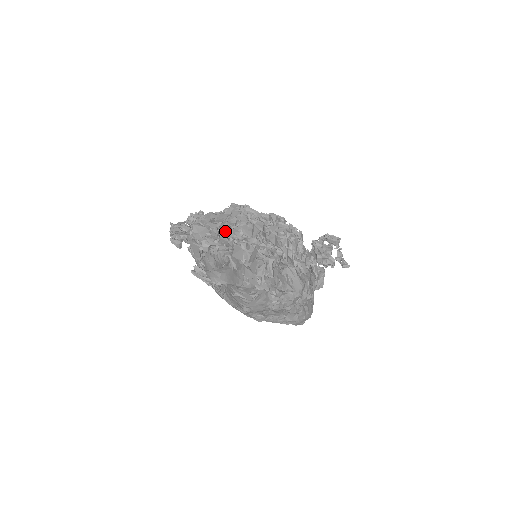
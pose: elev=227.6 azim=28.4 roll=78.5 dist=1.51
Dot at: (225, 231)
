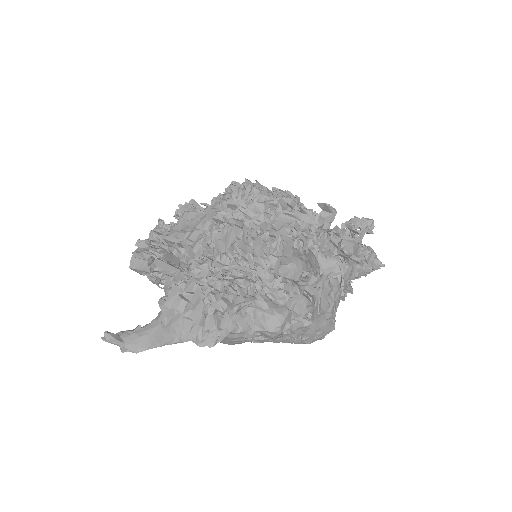
Dot at: (185, 250)
